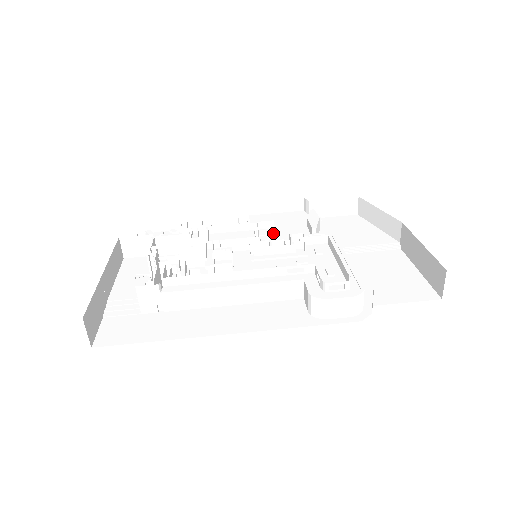
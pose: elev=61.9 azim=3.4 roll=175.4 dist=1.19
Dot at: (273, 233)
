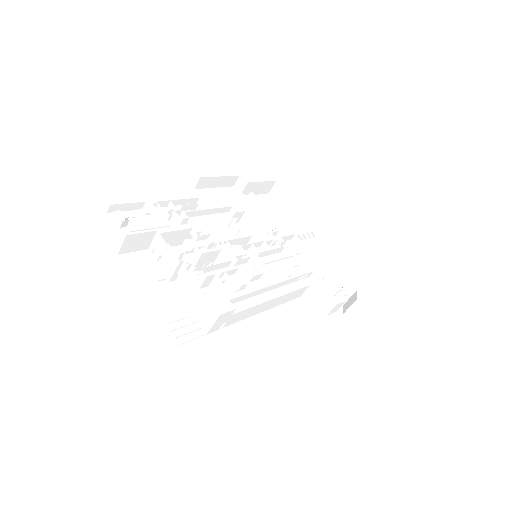
Dot at: (239, 221)
